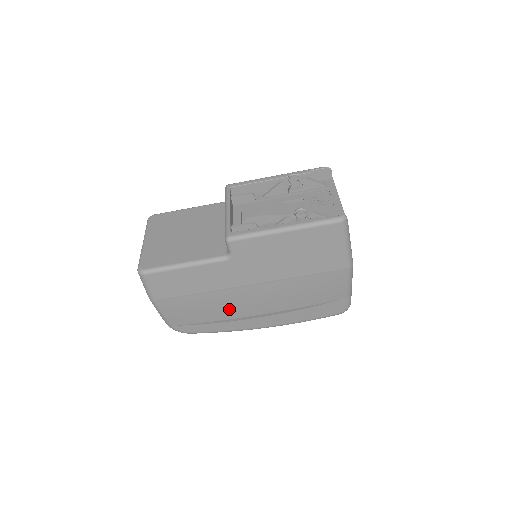
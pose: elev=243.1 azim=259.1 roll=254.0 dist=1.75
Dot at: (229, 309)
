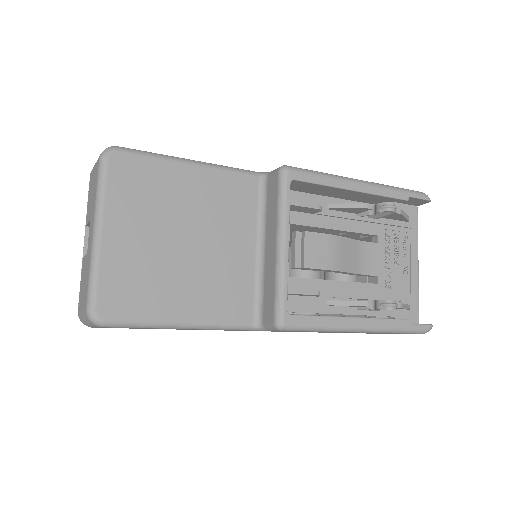
Dot at: occluded
